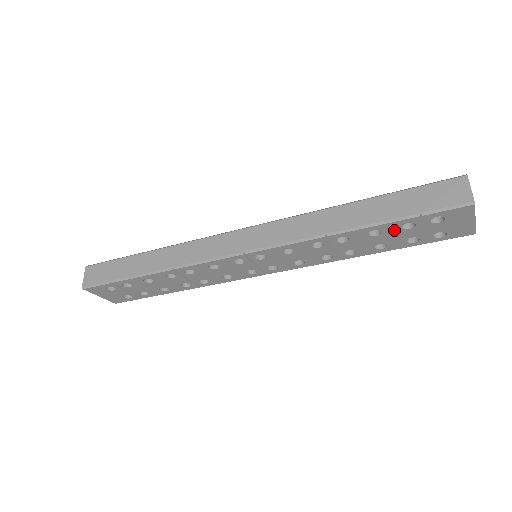
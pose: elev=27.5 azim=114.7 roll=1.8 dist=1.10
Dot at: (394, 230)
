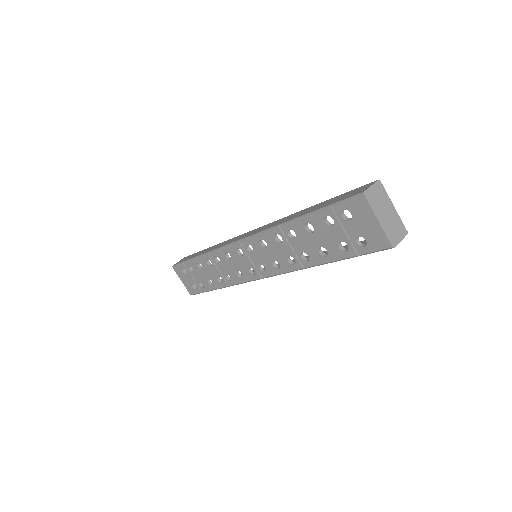
Dot at: (322, 226)
